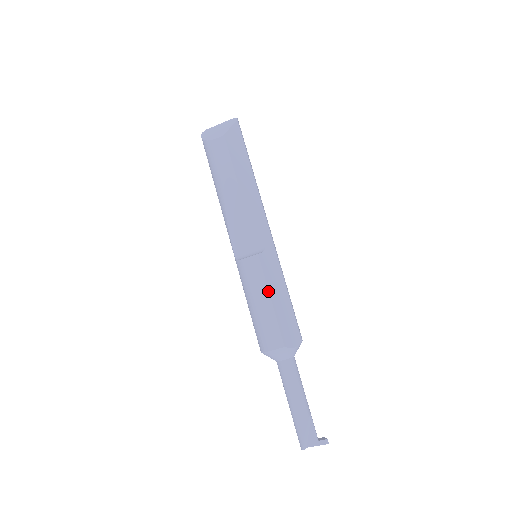
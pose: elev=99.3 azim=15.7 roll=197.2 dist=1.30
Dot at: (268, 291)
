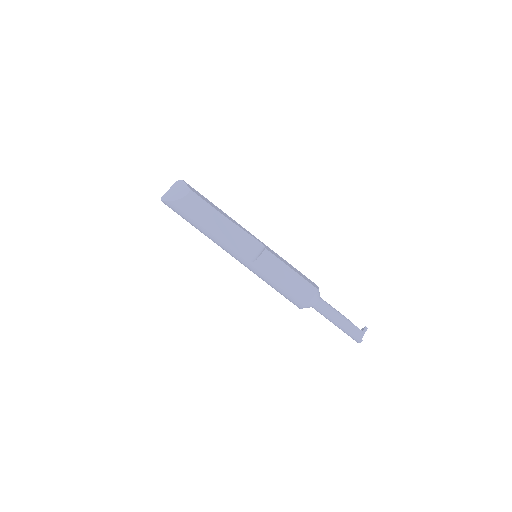
Dot at: (287, 265)
